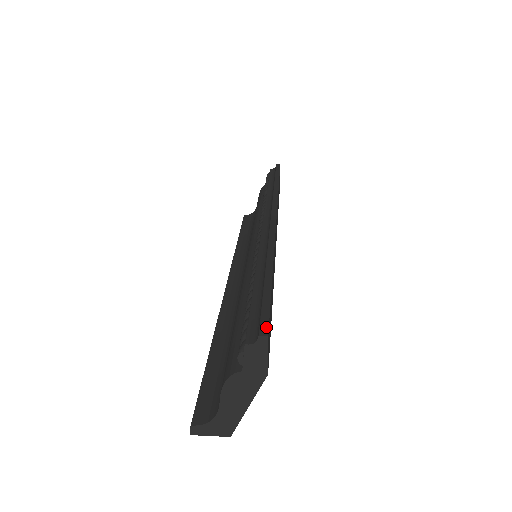
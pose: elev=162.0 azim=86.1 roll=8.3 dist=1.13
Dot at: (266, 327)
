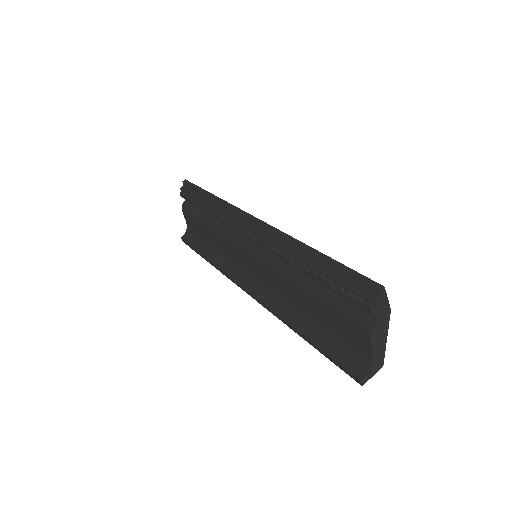
Dot at: (375, 283)
